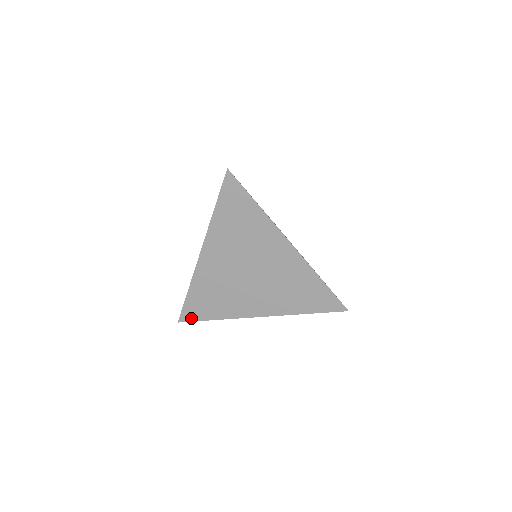
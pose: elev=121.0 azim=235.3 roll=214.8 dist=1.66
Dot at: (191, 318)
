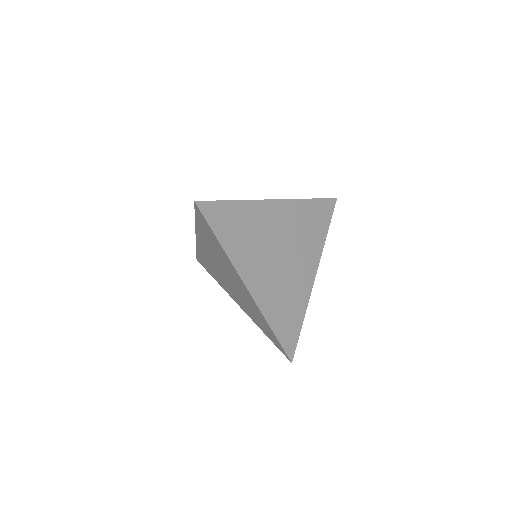
Dot at: (203, 265)
